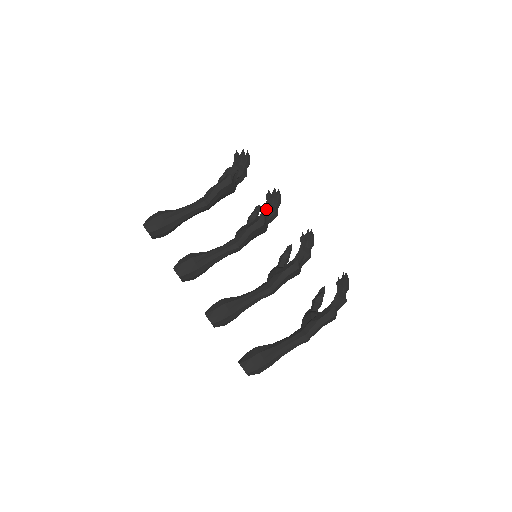
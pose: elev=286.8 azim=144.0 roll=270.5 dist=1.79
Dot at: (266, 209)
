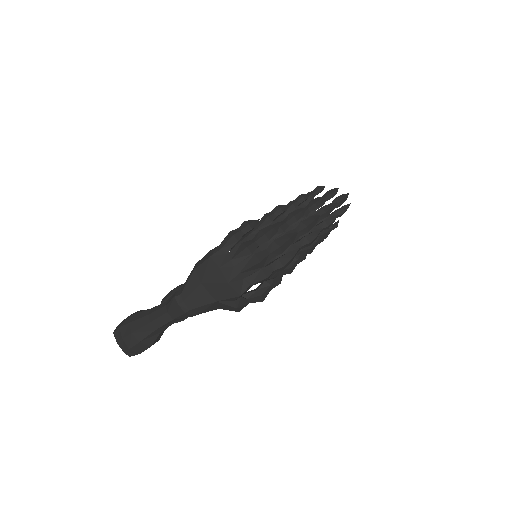
Dot at: occluded
